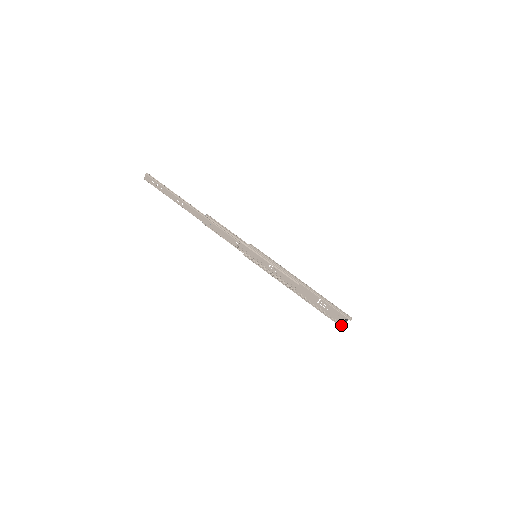
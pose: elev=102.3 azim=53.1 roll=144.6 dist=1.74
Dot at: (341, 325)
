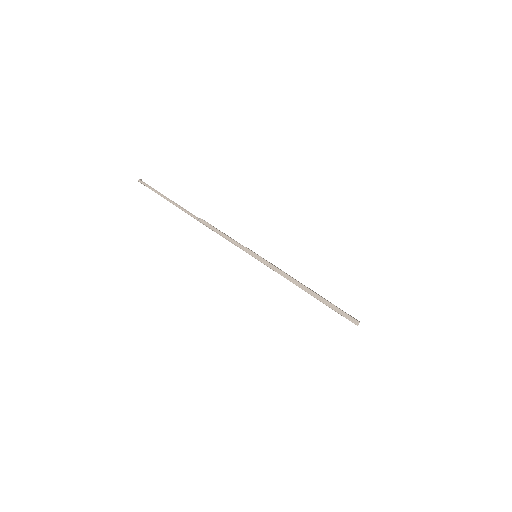
Dot at: occluded
